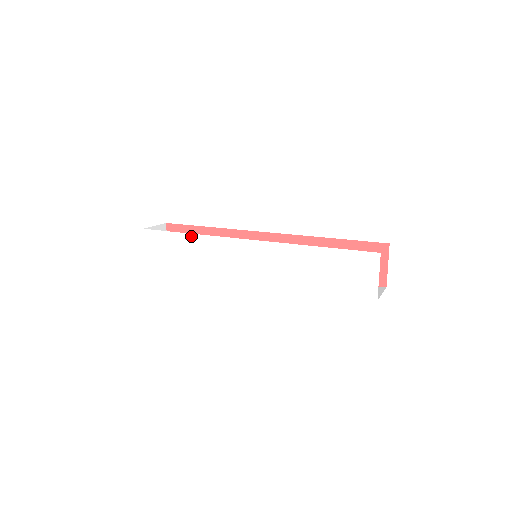
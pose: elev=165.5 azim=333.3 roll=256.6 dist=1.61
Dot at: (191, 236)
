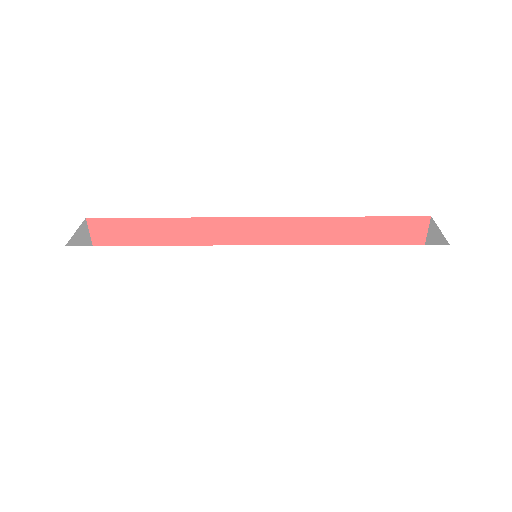
Dot at: (158, 249)
